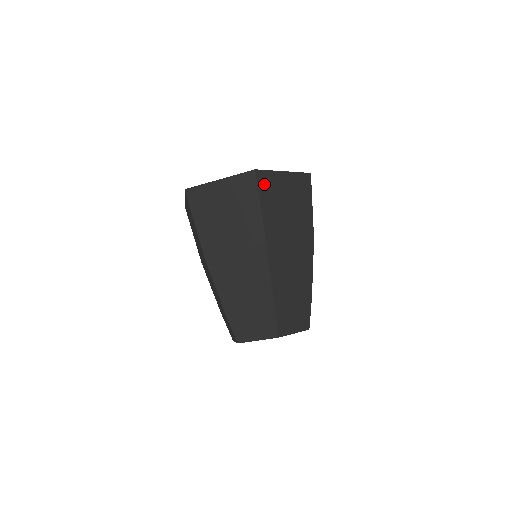
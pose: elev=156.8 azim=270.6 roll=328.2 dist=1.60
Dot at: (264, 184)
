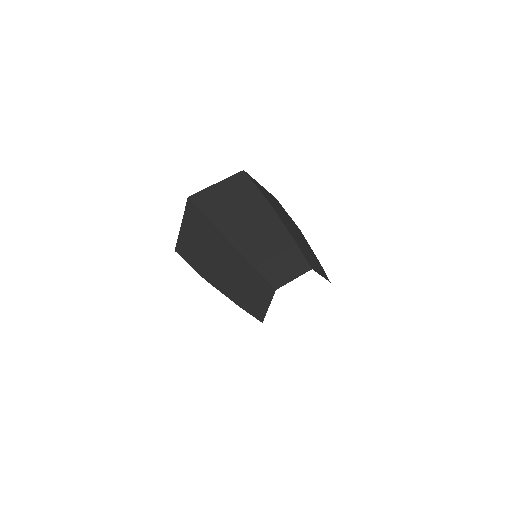
Dot at: (253, 180)
